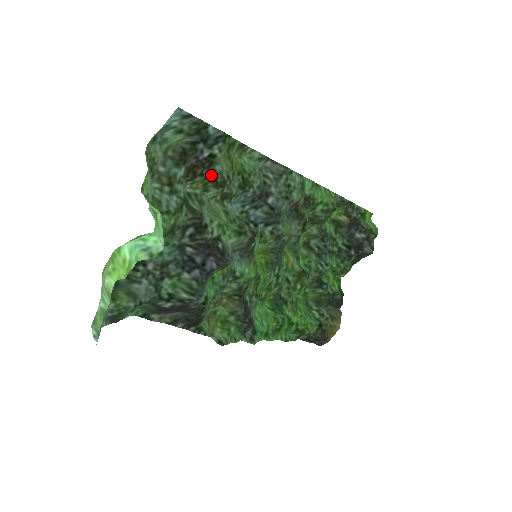
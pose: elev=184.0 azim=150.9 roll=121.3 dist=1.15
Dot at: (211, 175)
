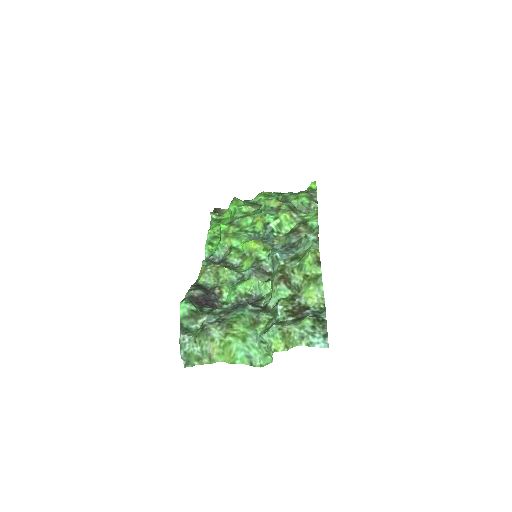
Dot at: (296, 303)
